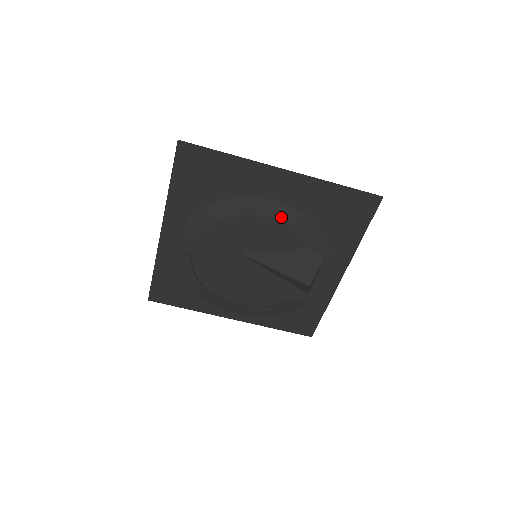
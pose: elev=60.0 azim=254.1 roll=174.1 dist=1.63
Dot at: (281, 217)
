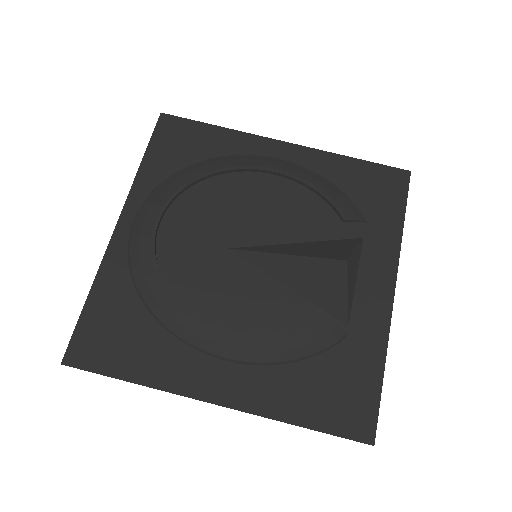
Dot at: (288, 171)
